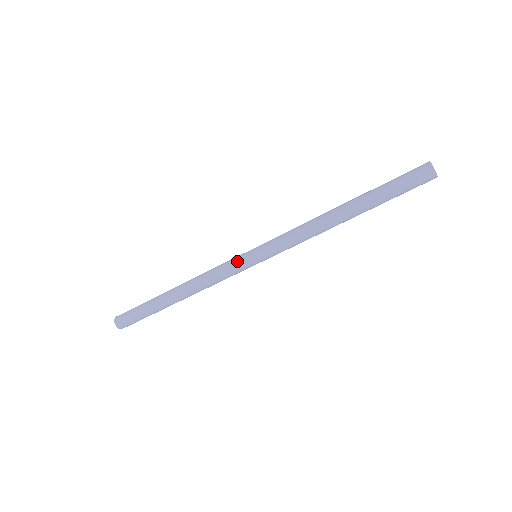
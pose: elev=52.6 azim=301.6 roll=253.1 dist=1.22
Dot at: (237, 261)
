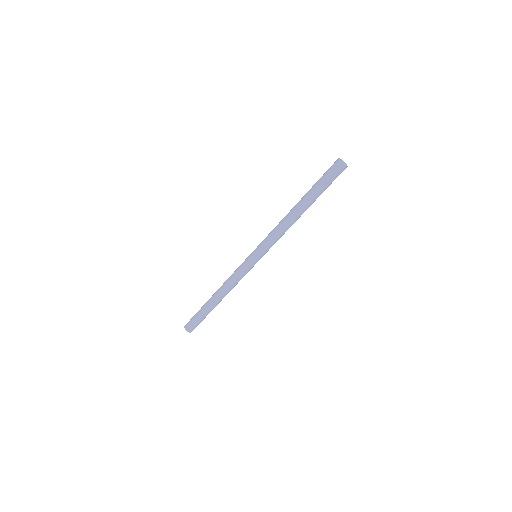
Dot at: (245, 263)
